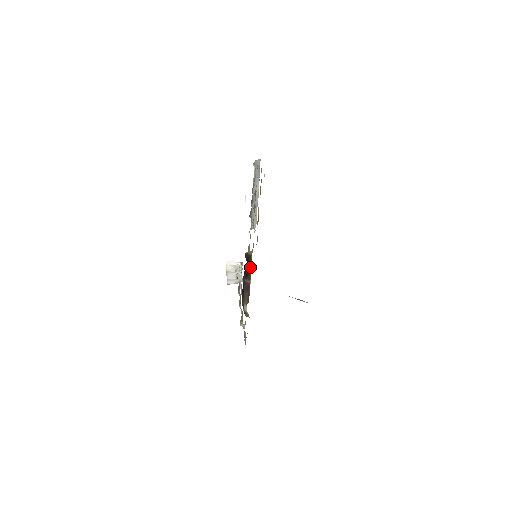
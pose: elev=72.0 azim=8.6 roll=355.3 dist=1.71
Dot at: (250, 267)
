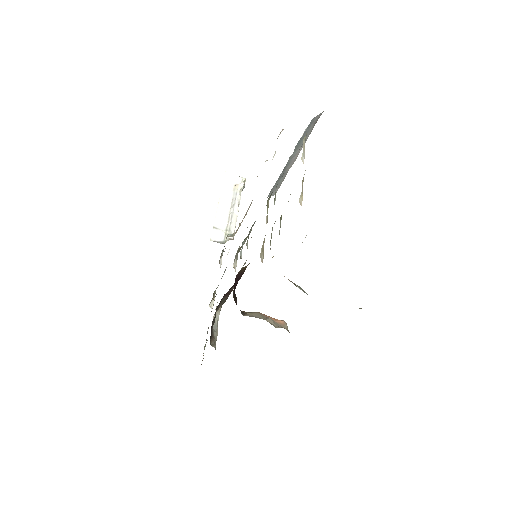
Dot at: (240, 277)
